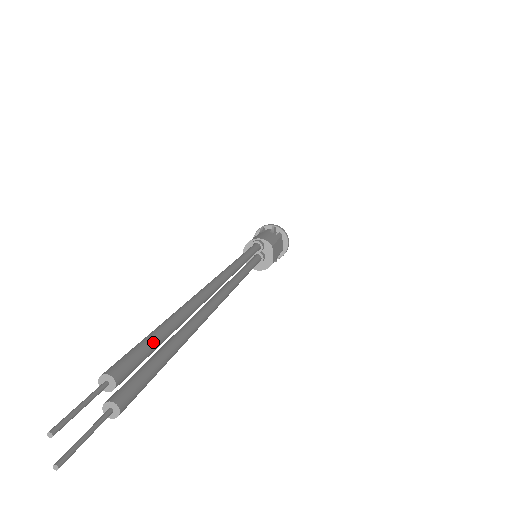
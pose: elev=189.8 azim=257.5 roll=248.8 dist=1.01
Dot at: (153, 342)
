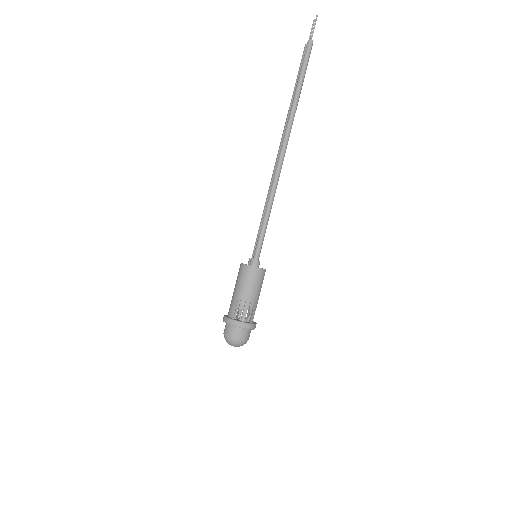
Dot at: occluded
